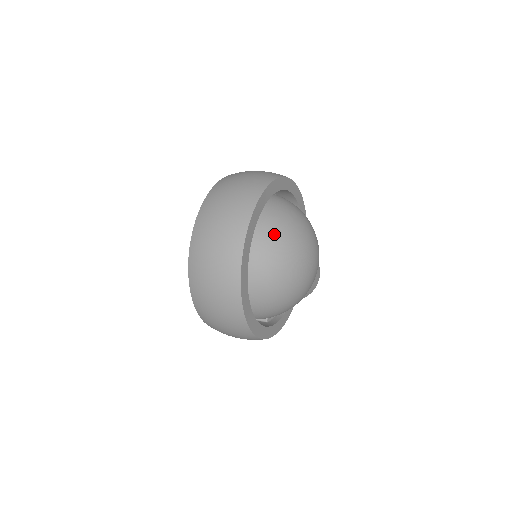
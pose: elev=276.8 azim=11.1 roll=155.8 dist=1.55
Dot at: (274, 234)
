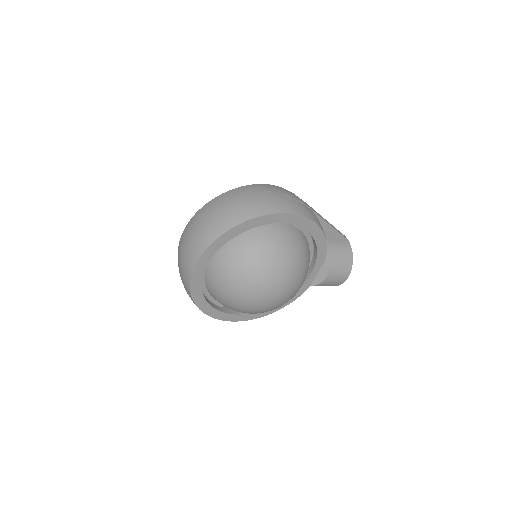
Dot at: (228, 269)
